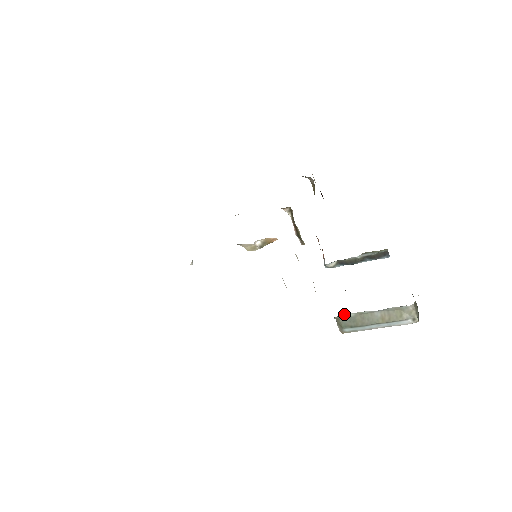
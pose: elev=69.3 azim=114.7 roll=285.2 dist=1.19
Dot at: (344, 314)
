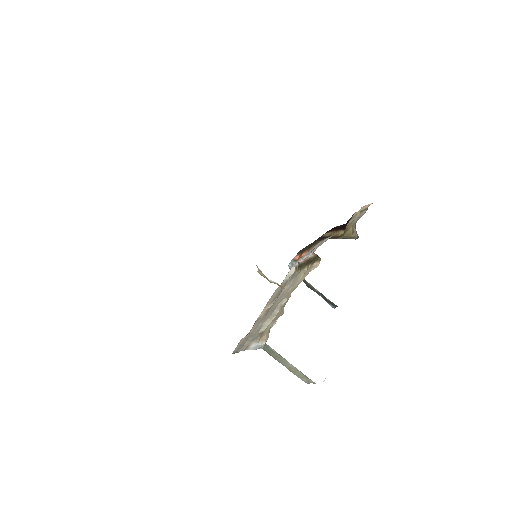
Dot at: (271, 348)
